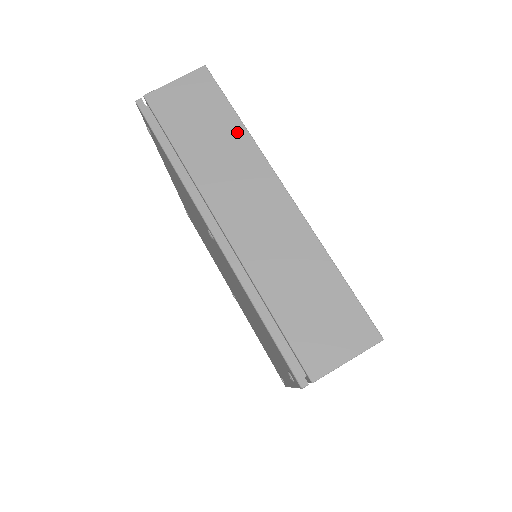
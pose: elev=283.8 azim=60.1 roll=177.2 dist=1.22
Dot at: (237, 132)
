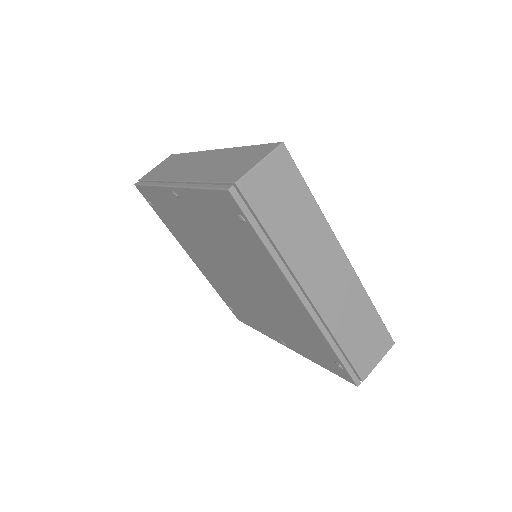
Dot at: (187, 156)
